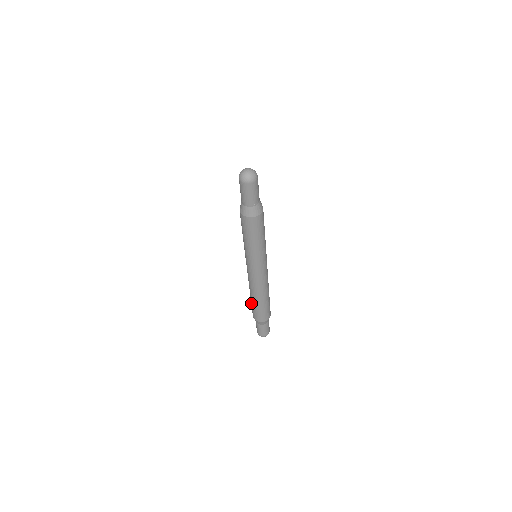
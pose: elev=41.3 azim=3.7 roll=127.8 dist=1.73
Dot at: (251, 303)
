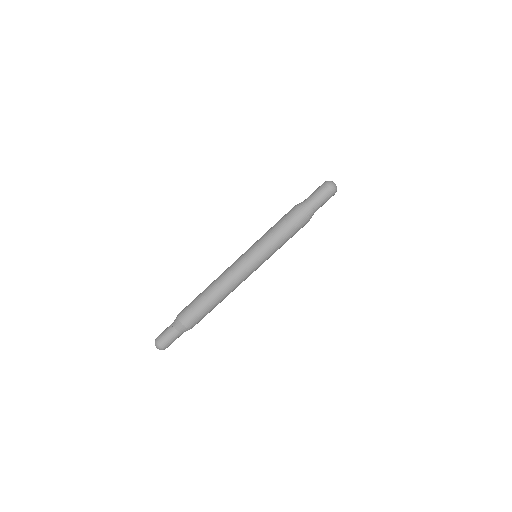
Dot at: (196, 297)
